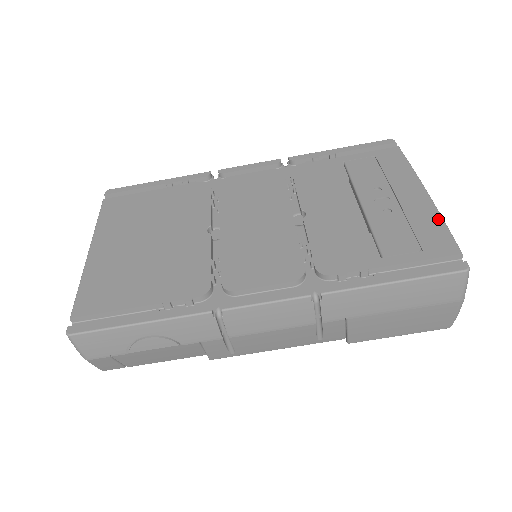
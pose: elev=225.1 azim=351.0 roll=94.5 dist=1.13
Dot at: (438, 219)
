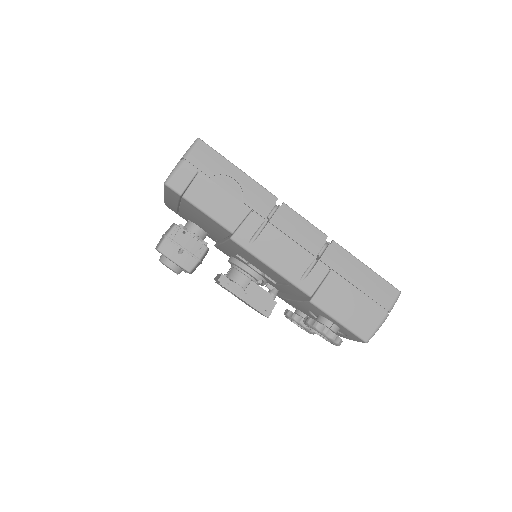
Dot at: occluded
